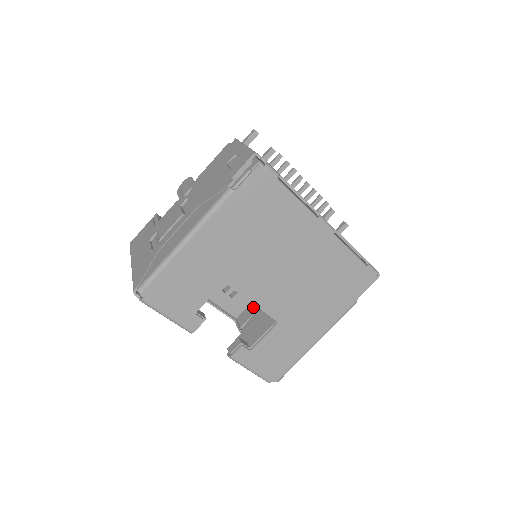
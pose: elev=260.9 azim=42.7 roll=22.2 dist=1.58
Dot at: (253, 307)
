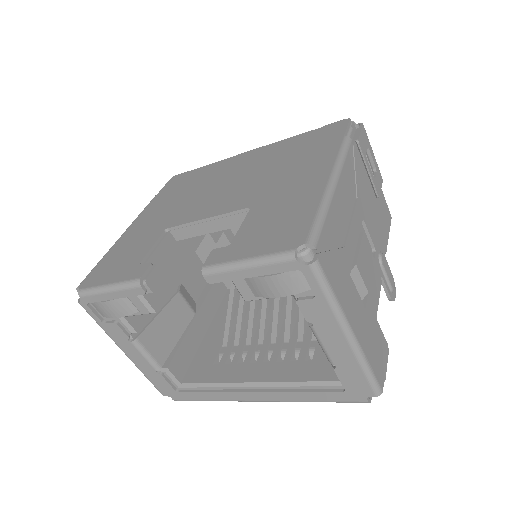
Dot at: occluded
